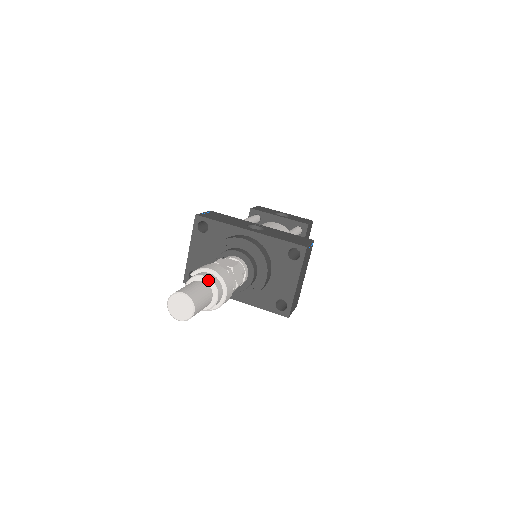
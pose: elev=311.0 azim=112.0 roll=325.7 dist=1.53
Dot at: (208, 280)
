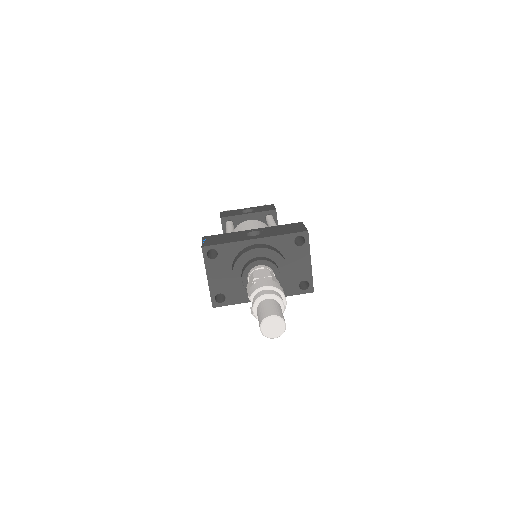
Dot at: (271, 296)
